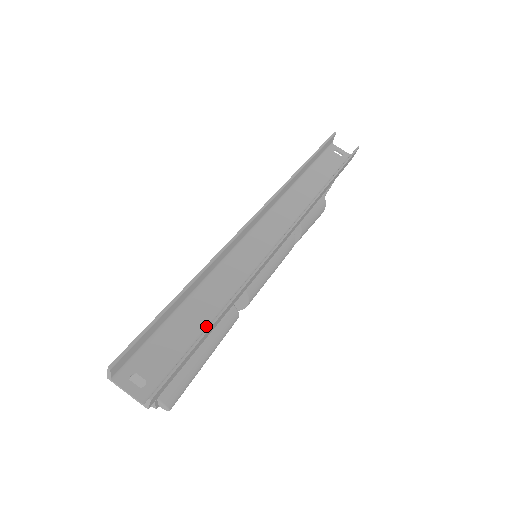
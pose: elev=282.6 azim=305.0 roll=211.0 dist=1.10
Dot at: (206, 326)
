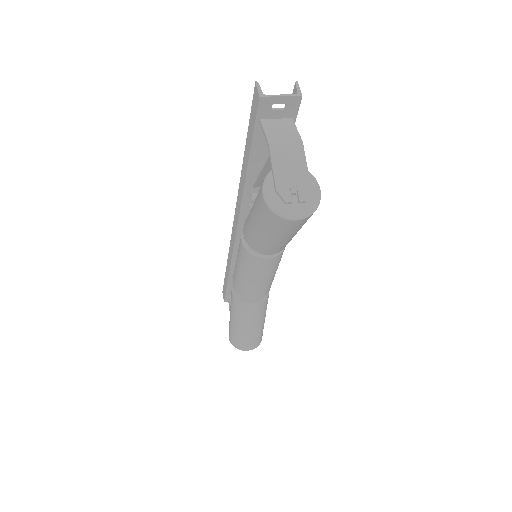
Dot at: occluded
